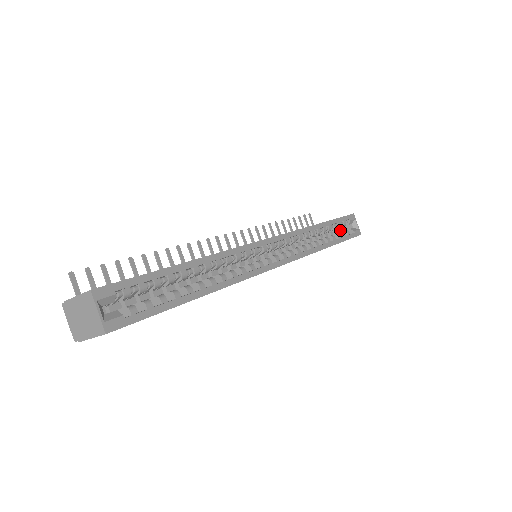
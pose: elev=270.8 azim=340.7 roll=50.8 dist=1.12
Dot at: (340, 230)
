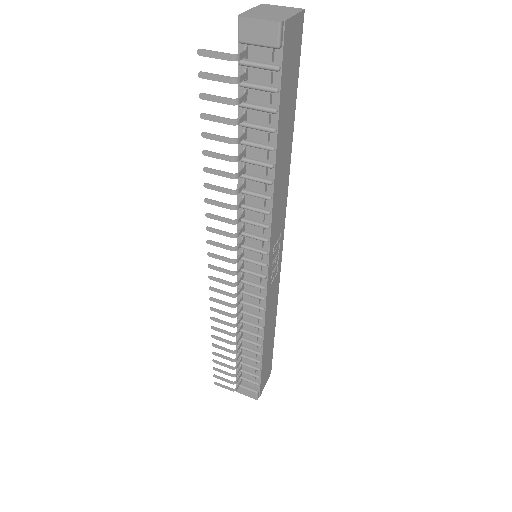
Dot at: occluded
